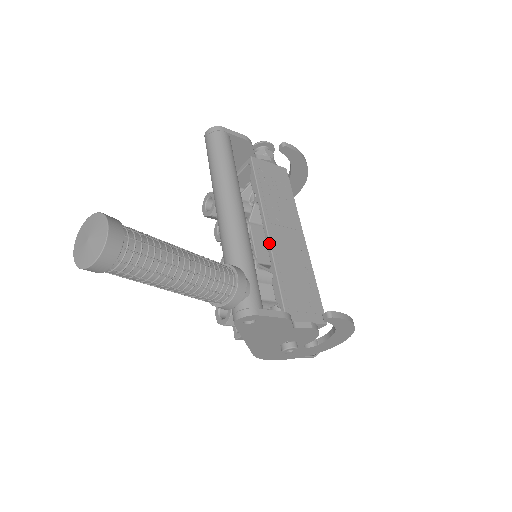
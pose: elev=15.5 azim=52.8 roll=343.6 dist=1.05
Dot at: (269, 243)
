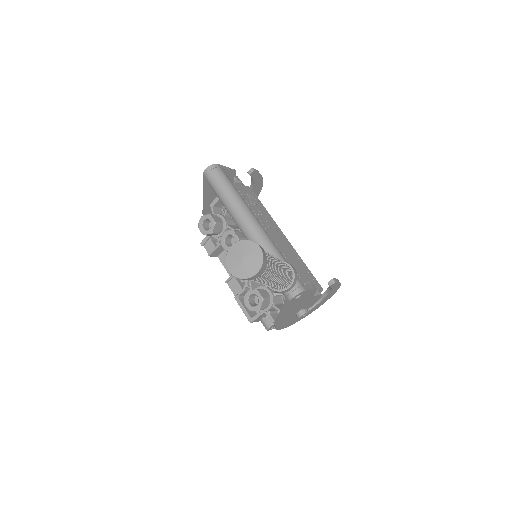
Dot at: occluded
